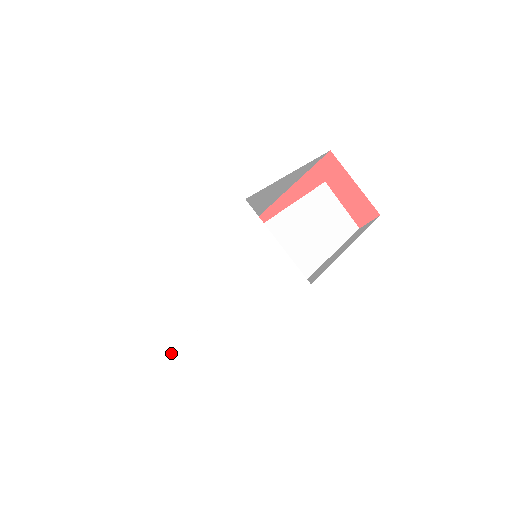
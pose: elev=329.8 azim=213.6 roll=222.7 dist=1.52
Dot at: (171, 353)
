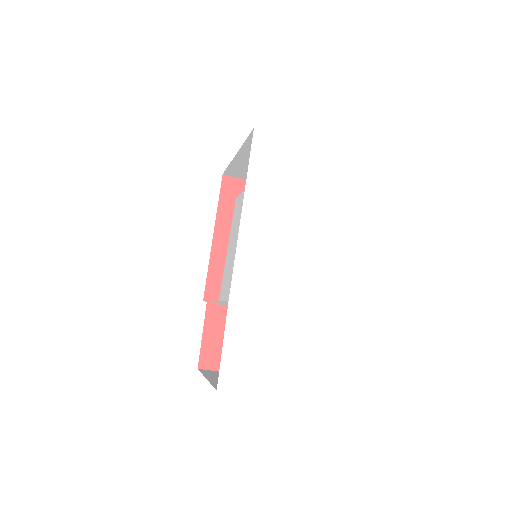
Dot at: (288, 394)
